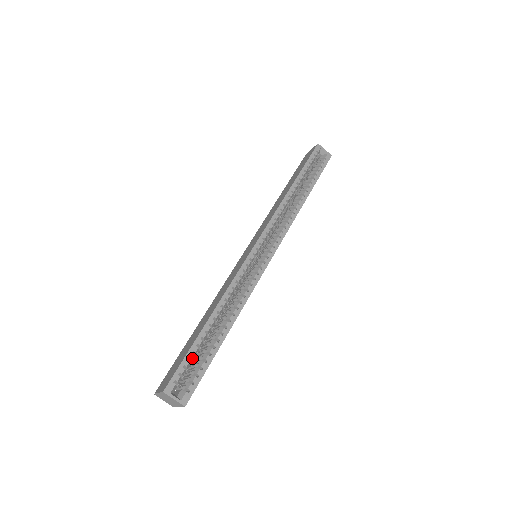
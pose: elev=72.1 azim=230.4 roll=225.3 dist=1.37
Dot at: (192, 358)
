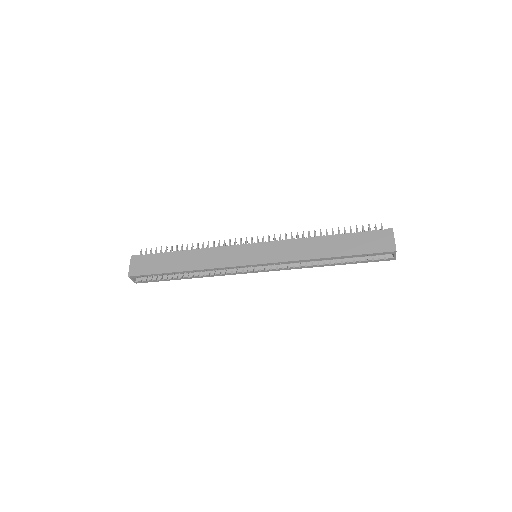
Dot at: (156, 275)
